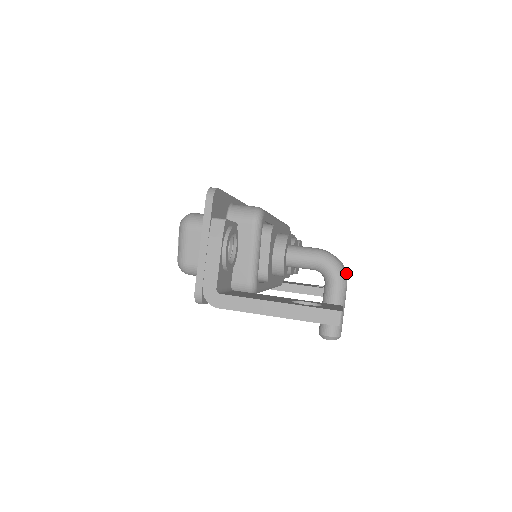
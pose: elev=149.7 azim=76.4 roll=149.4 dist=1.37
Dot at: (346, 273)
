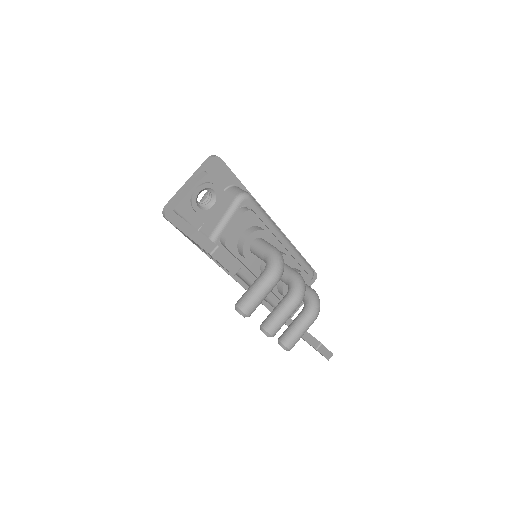
Dot at: (317, 312)
